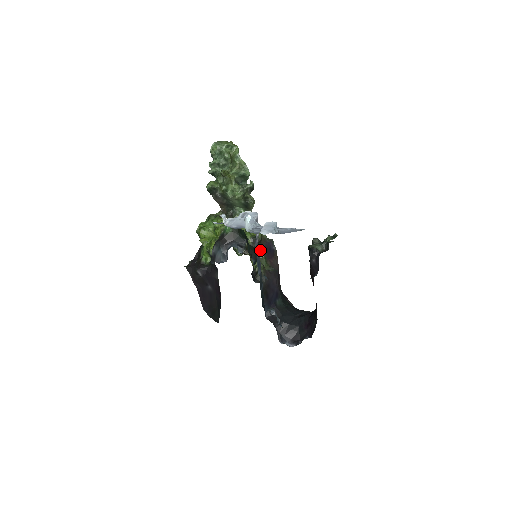
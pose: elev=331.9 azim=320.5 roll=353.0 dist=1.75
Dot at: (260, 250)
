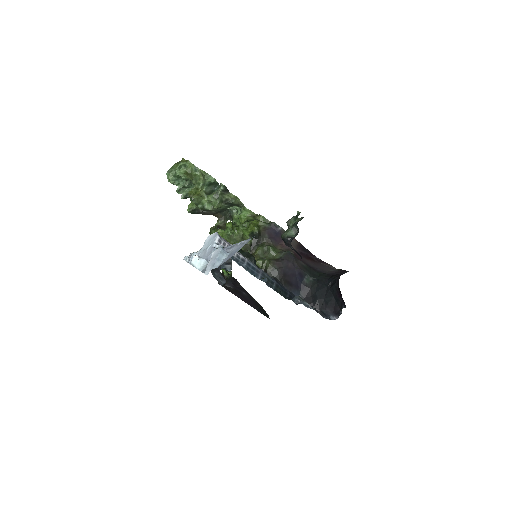
Dot at: (264, 241)
